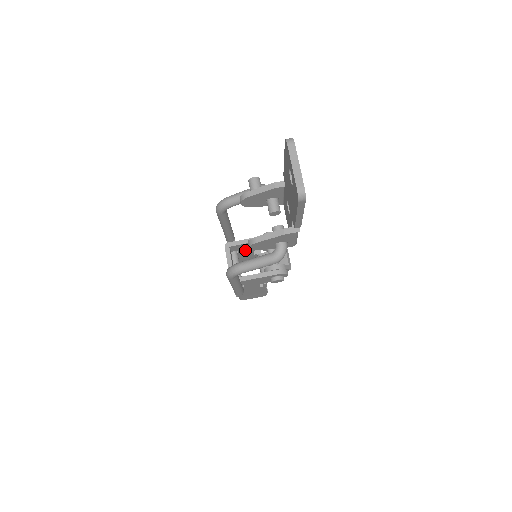
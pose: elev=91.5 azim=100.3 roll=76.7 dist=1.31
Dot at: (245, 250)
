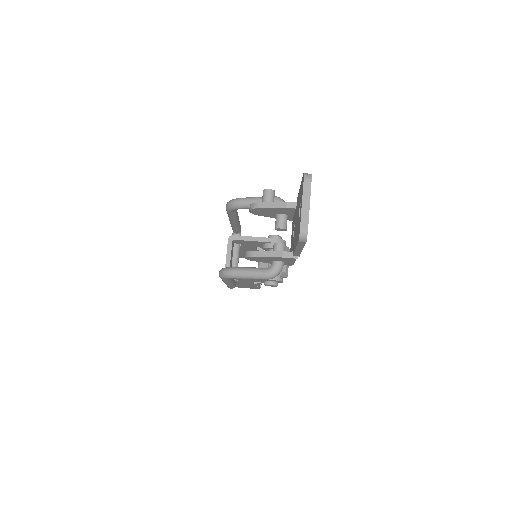
Dot at: (248, 245)
